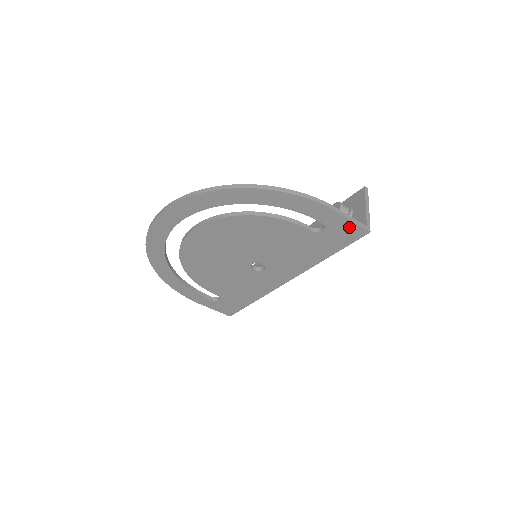
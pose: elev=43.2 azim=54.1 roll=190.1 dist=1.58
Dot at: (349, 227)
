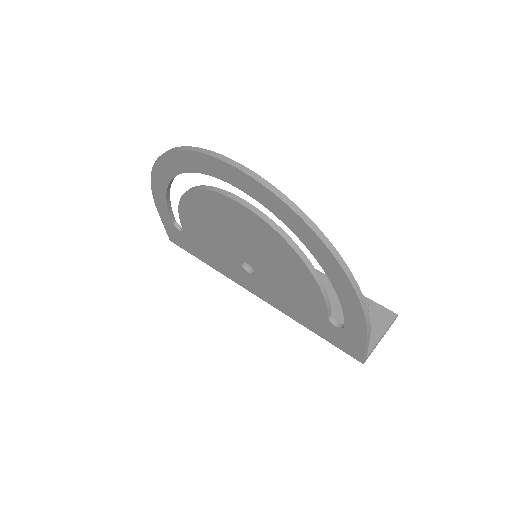
Dot at: (357, 348)
